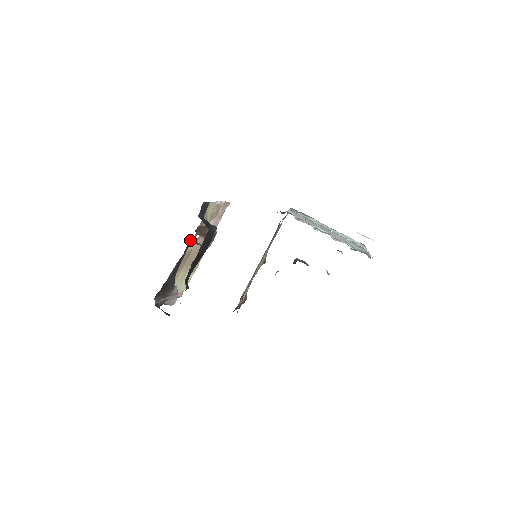
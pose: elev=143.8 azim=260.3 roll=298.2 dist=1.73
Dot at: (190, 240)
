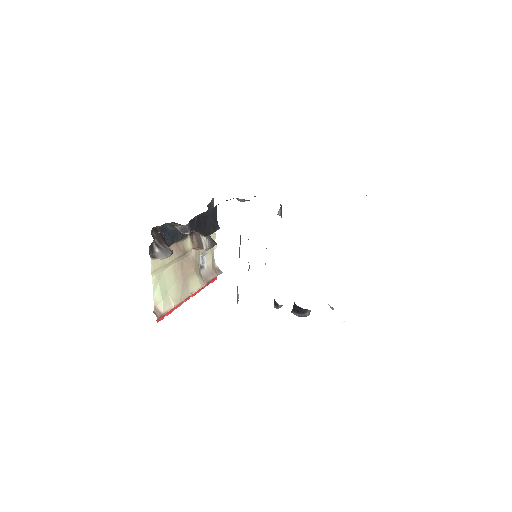
Dot at: occluded
